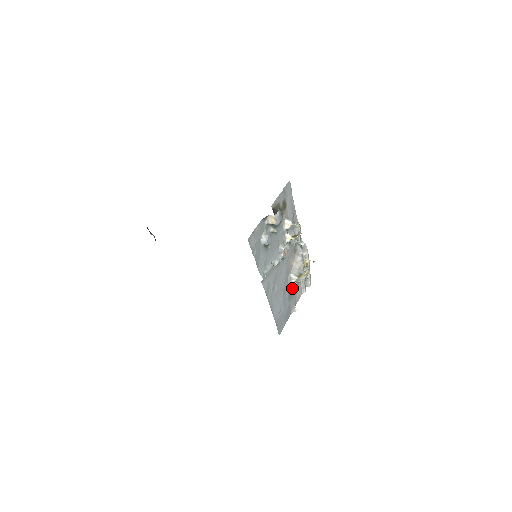
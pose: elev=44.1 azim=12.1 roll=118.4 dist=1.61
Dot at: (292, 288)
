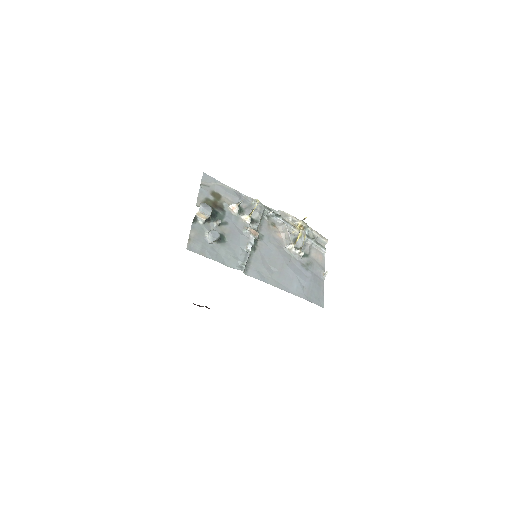
Dot at: (300, 257)
